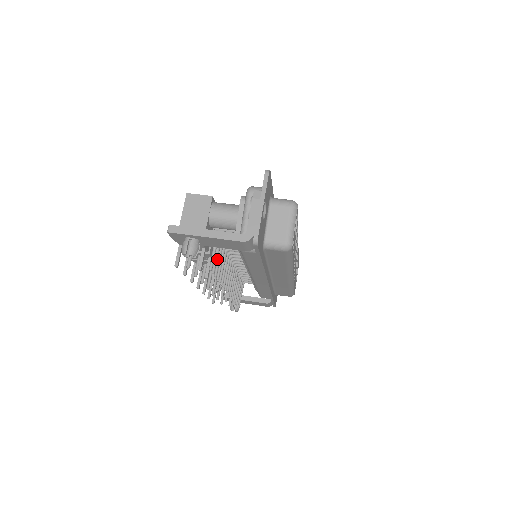
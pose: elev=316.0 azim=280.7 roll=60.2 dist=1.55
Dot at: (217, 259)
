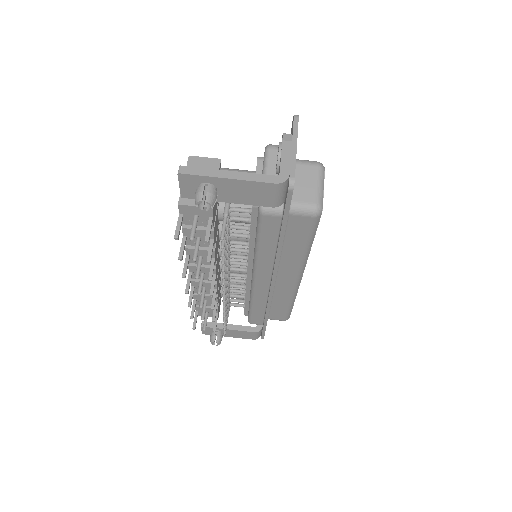
Dot at: occluded
